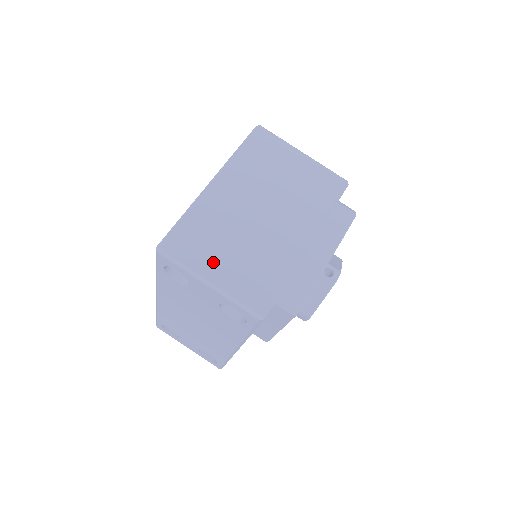
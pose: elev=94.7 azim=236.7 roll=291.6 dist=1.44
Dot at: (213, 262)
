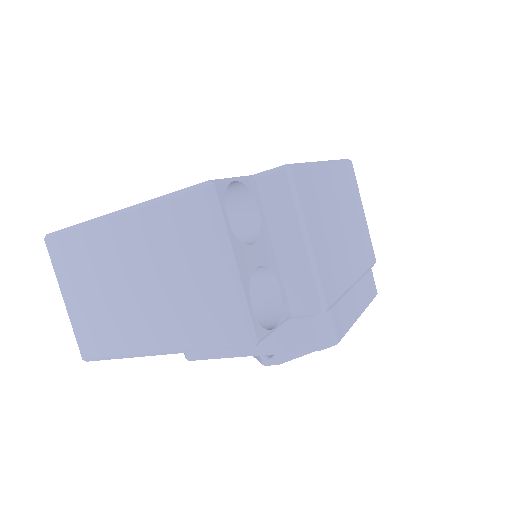
Dot at: (73, 288)
